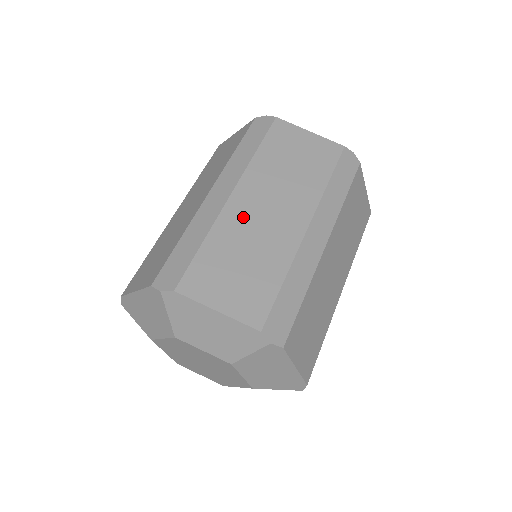
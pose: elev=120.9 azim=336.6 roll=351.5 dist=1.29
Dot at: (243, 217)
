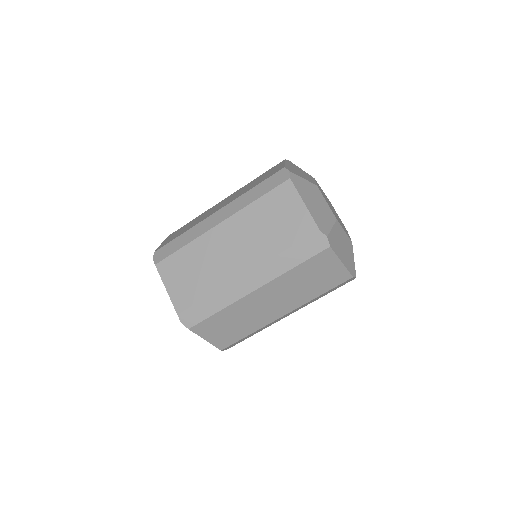
Dot at: (214, 244)
